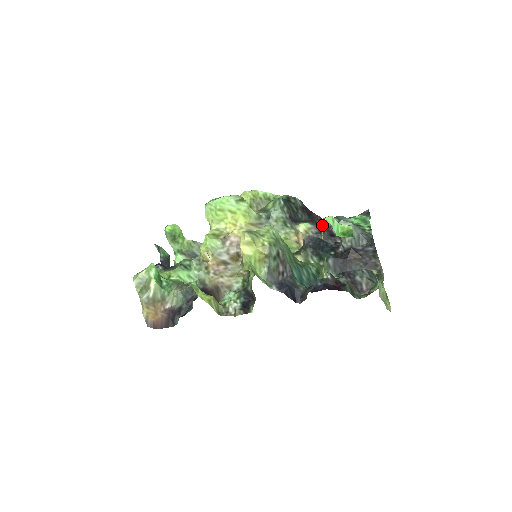
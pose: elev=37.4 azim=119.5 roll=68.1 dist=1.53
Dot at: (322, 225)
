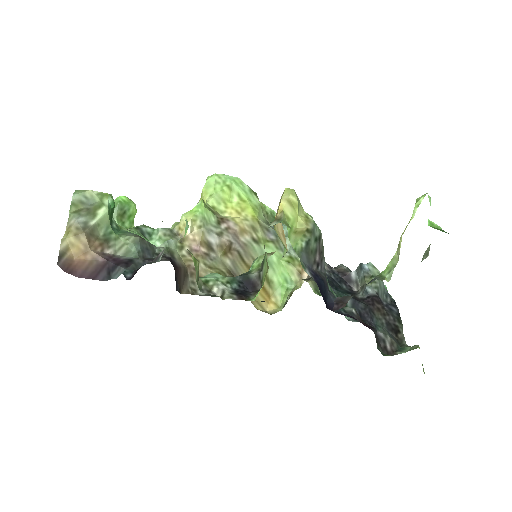
Dot at: (418, 202)
